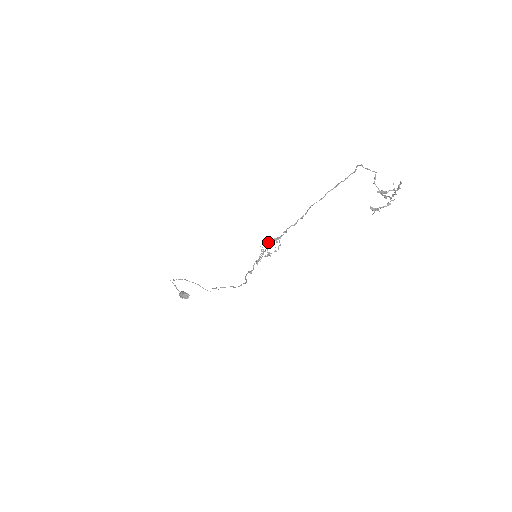
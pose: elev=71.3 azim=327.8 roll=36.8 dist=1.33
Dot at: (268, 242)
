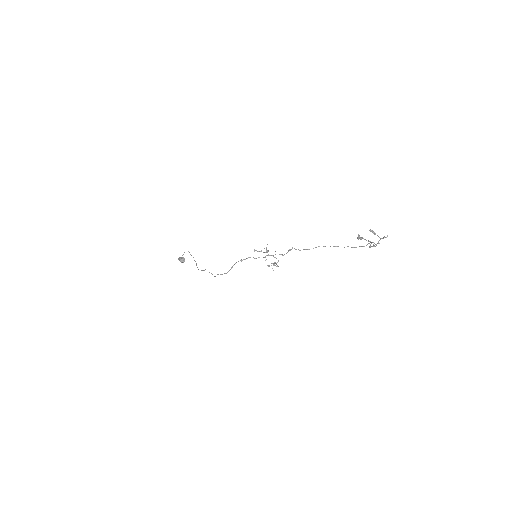
Dot at: (272, 255)
